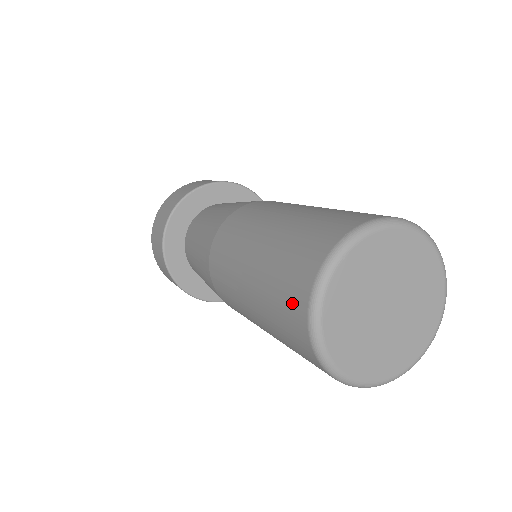
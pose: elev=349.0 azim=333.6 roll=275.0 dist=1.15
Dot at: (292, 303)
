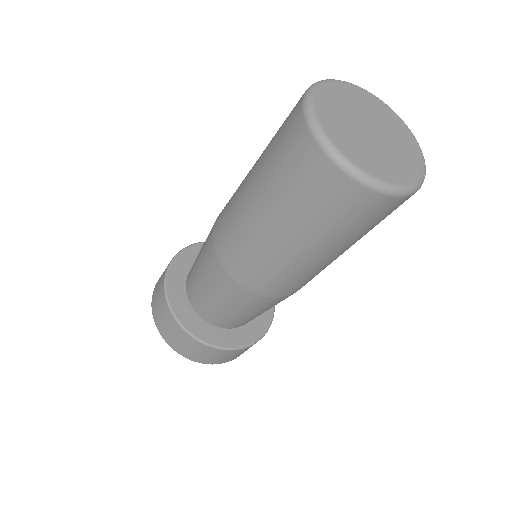
Dot at: (290, 133)
